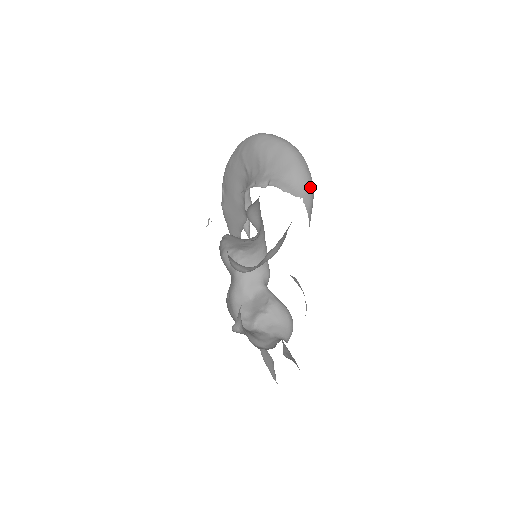
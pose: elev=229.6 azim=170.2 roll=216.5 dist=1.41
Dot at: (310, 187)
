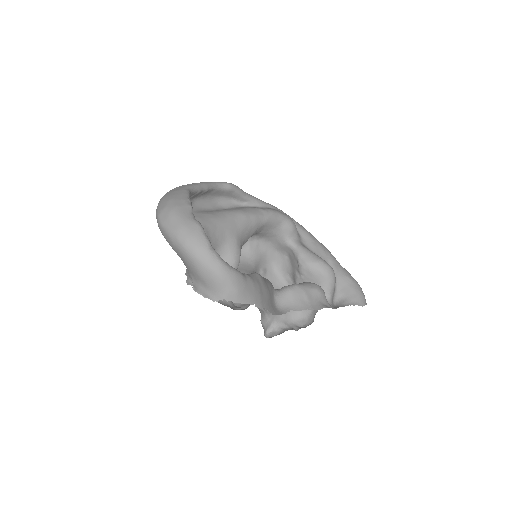
Dot at: (225, 281)
